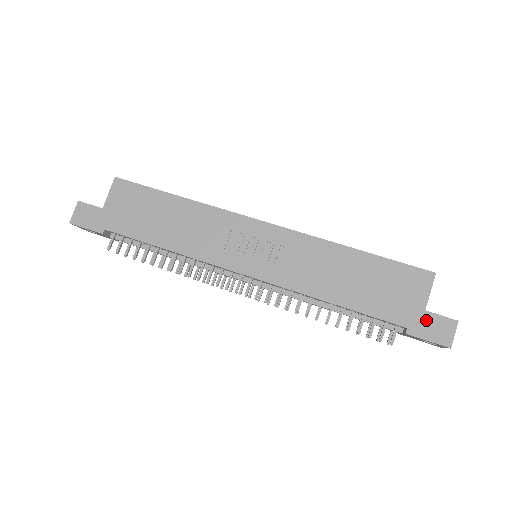
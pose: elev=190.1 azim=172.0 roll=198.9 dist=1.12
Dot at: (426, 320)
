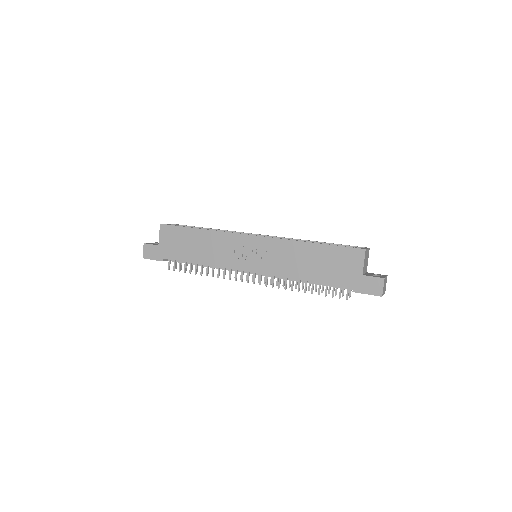
Dot at: (364, 281)
